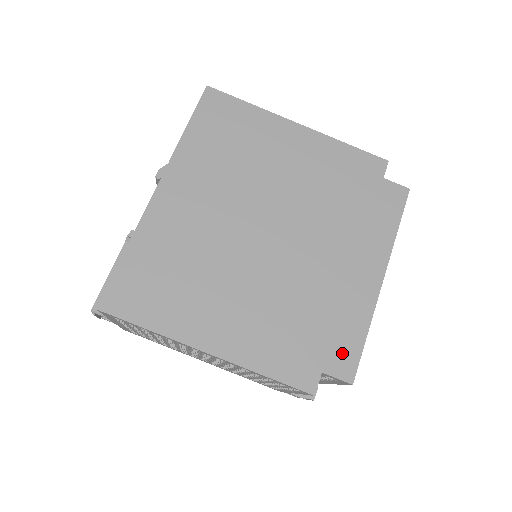
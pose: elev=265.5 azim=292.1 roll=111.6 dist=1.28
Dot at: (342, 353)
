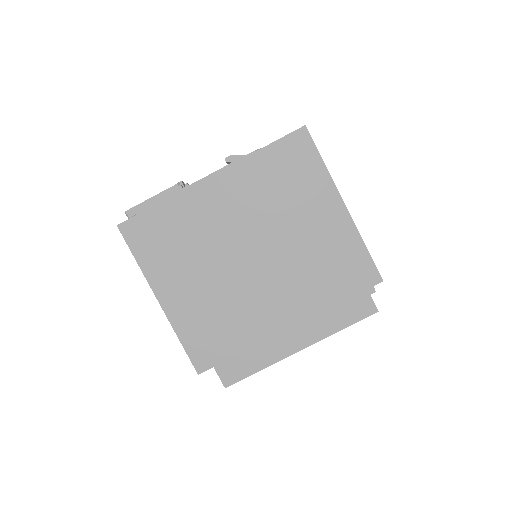
Dot at: (235, 367)
